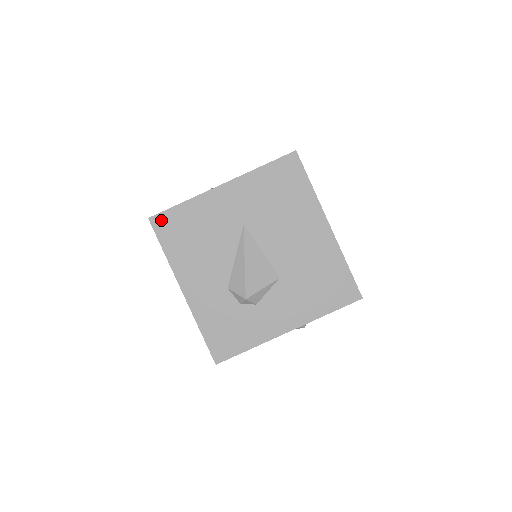
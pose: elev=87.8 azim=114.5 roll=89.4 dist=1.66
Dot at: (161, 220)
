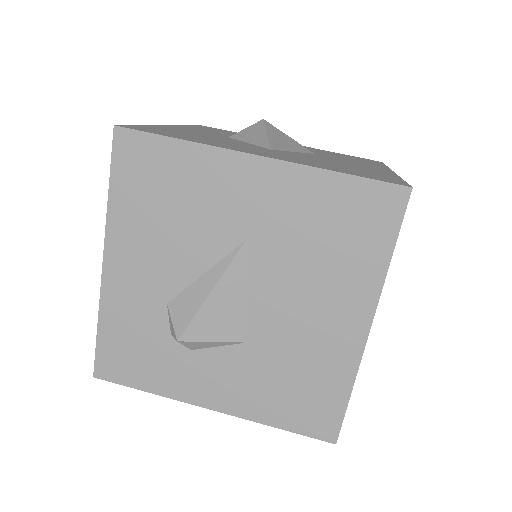
Dot at: (131, 142)
